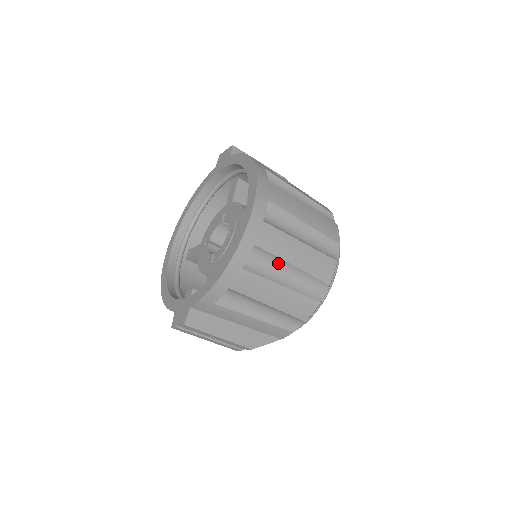
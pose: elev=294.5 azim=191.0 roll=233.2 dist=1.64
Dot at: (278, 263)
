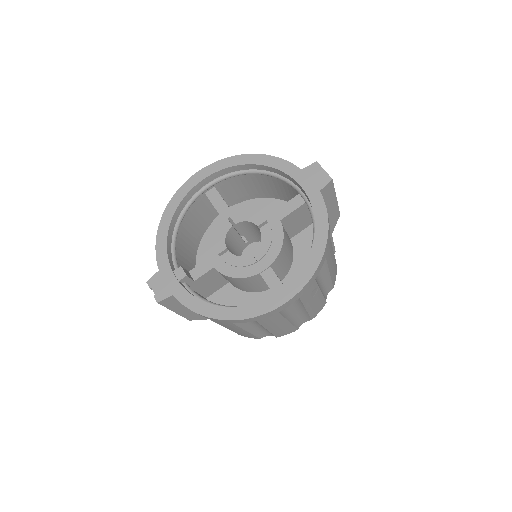
Dot at: (259, 324)
